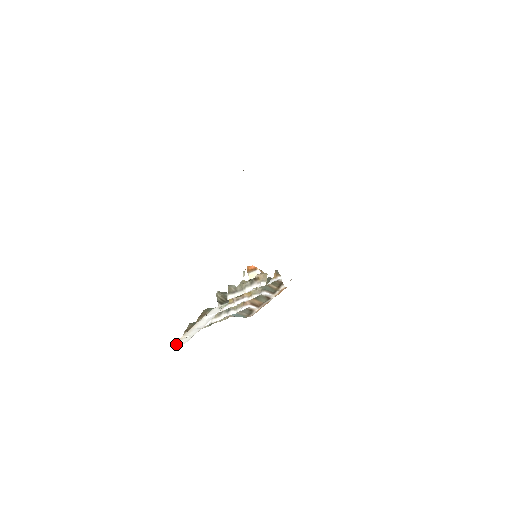
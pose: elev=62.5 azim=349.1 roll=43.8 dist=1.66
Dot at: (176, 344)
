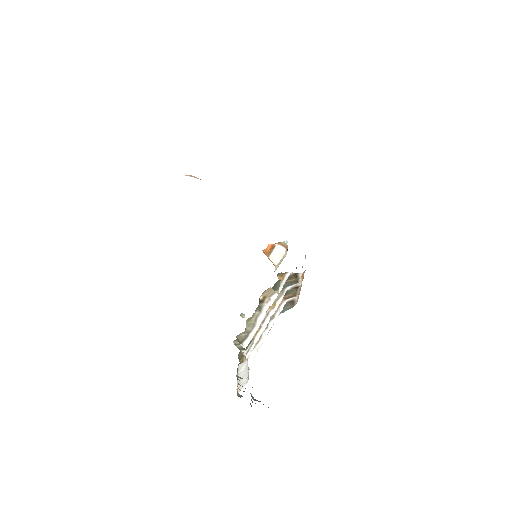
Dot at: (240, 389)
